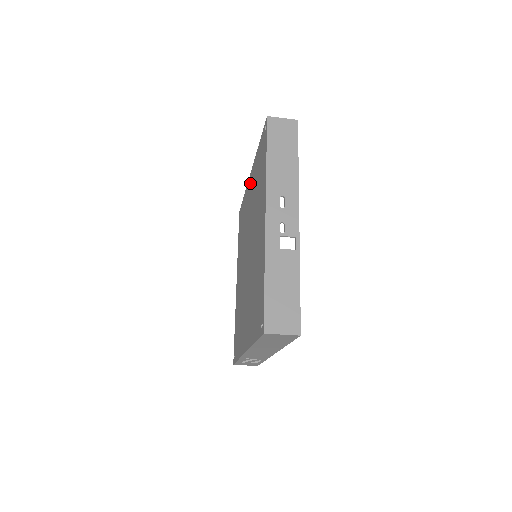
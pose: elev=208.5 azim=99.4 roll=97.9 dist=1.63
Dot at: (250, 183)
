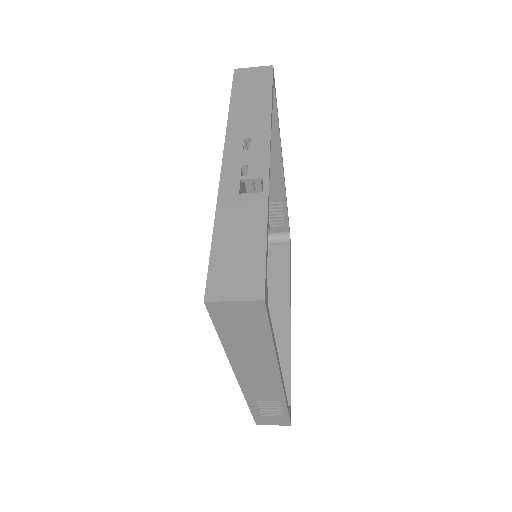
Dot at: occluded
